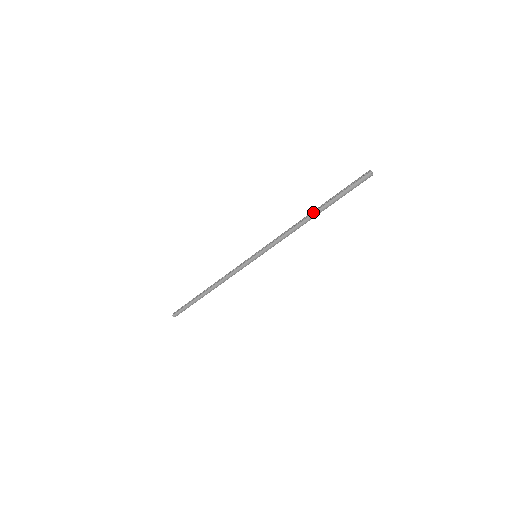
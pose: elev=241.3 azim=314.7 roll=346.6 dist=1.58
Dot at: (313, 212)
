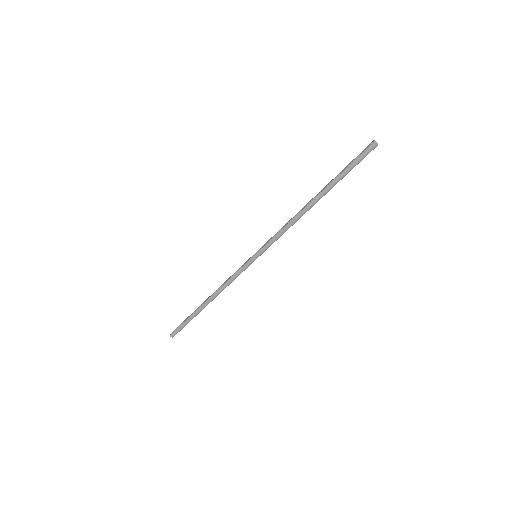
Dot at: (315, 197)
